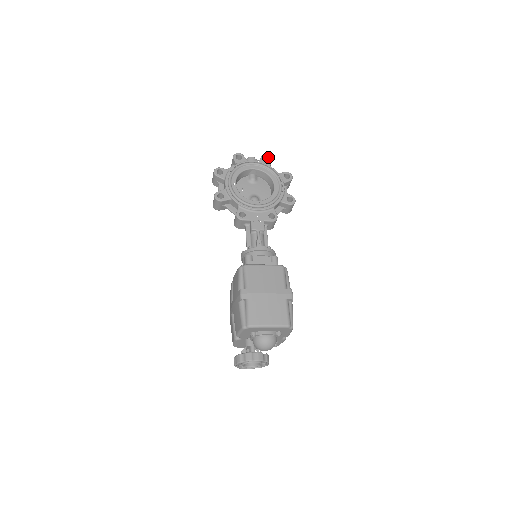
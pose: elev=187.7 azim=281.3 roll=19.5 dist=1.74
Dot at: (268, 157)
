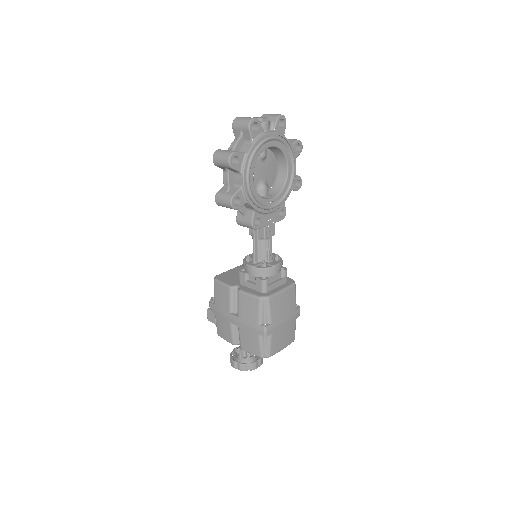
Dot at: (284, 119)
